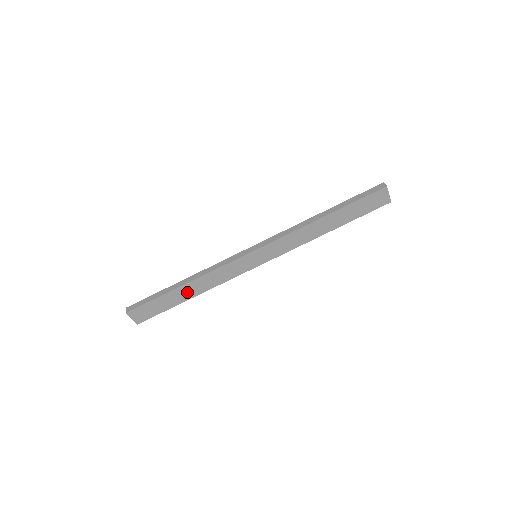
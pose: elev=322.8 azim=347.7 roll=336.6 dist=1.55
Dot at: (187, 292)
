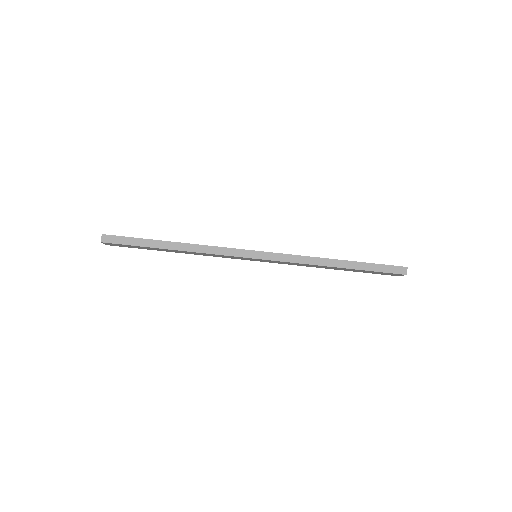
Dot at: (173, 251)
